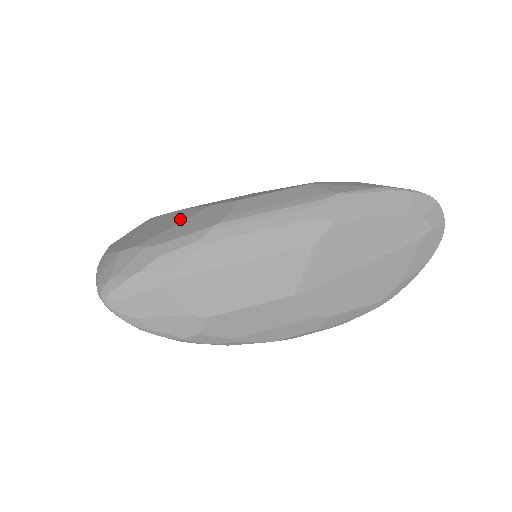
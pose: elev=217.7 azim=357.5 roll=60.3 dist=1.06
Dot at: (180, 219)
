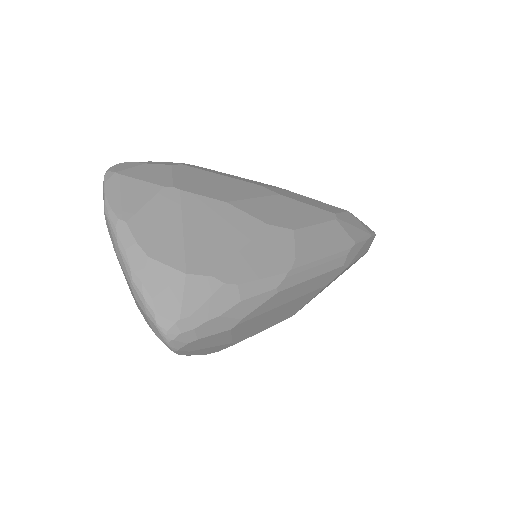
Dot at: (242, 236)
